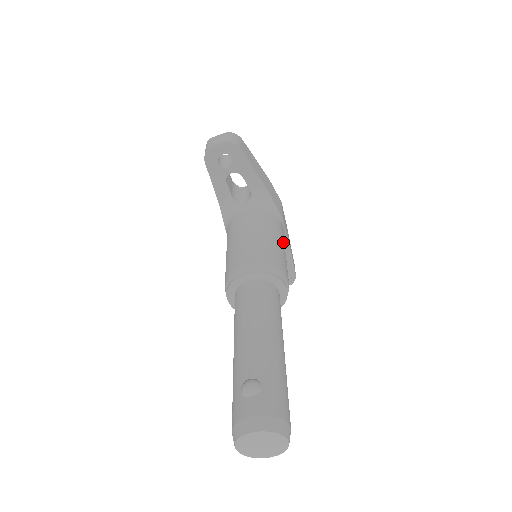
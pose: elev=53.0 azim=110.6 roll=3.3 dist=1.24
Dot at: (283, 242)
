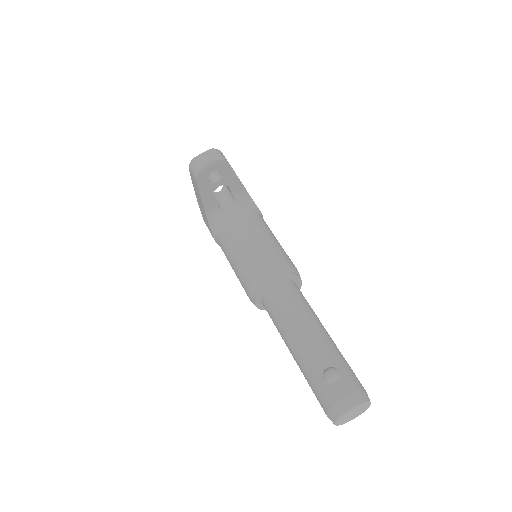
Dot at: occluded
